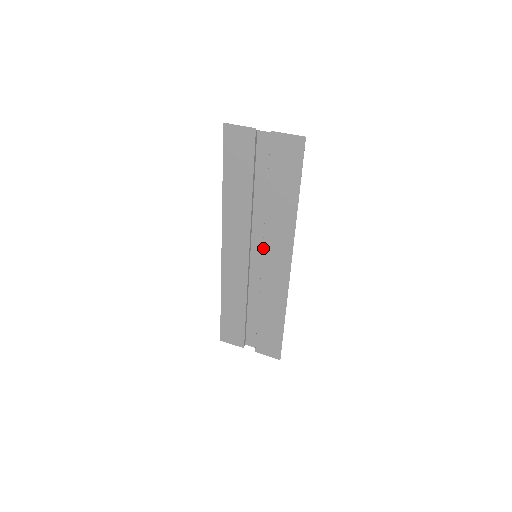
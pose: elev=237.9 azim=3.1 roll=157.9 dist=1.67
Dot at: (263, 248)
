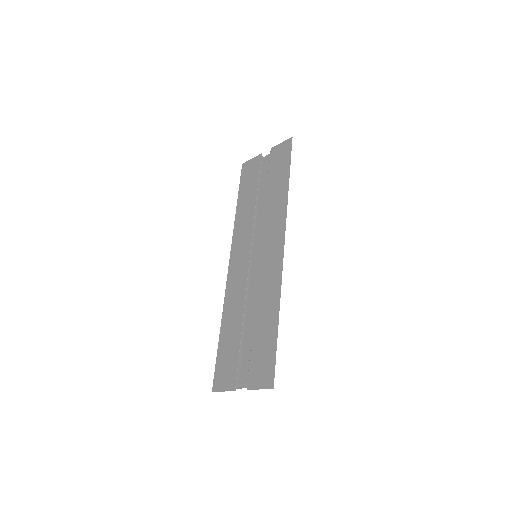
Dot at: (262, 243)
